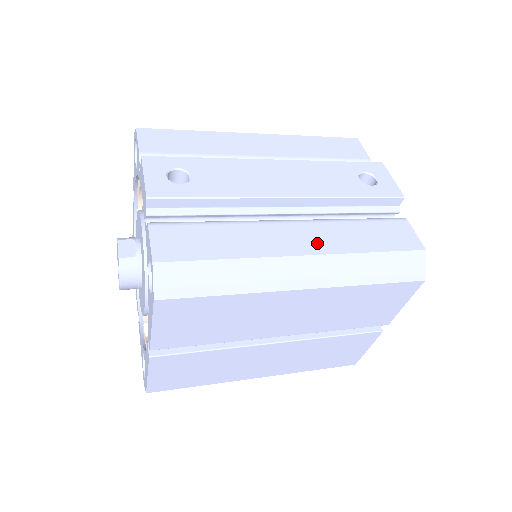
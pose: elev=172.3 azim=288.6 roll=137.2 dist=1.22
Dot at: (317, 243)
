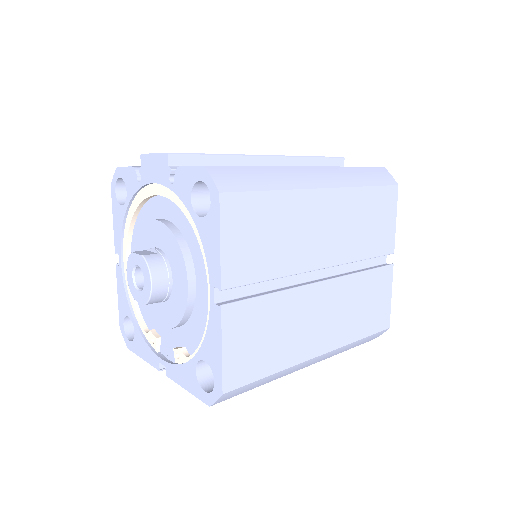
Dot at: occluded
